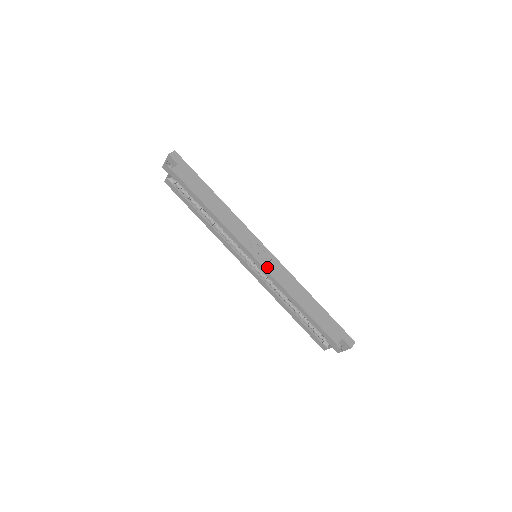
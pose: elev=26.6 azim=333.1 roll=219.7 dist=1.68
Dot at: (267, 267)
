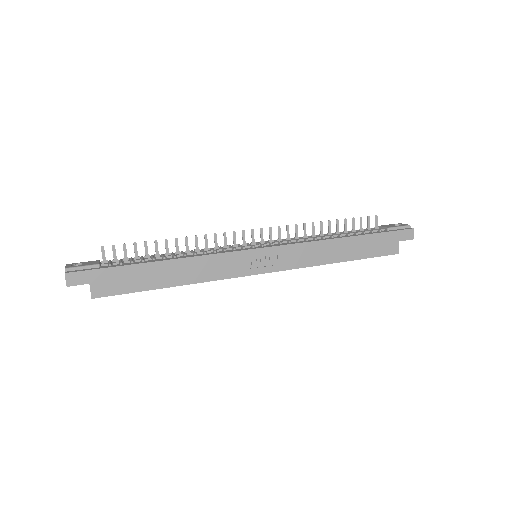
Dot at: (281, 267)
